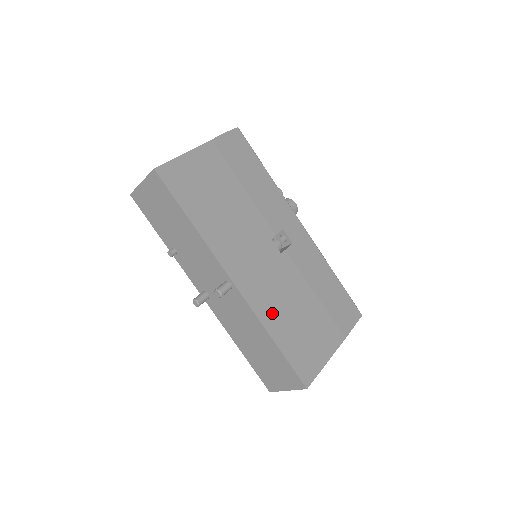
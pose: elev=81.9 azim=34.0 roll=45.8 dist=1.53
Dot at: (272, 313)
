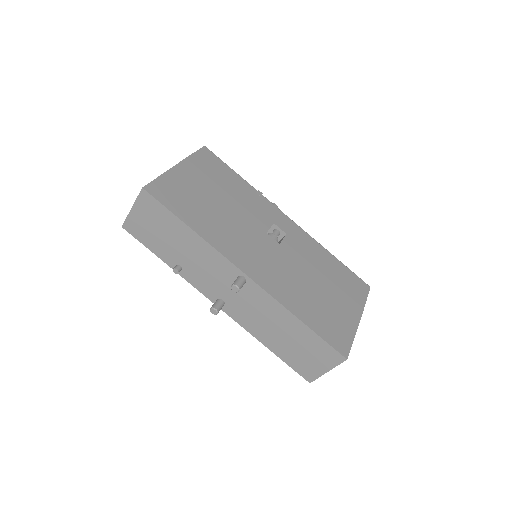
Dot at: (290, 296)
